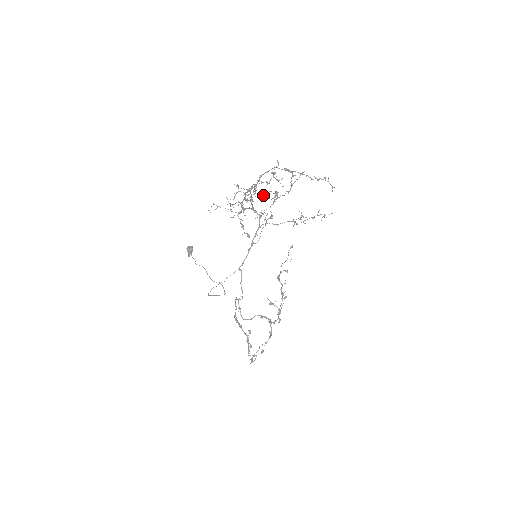
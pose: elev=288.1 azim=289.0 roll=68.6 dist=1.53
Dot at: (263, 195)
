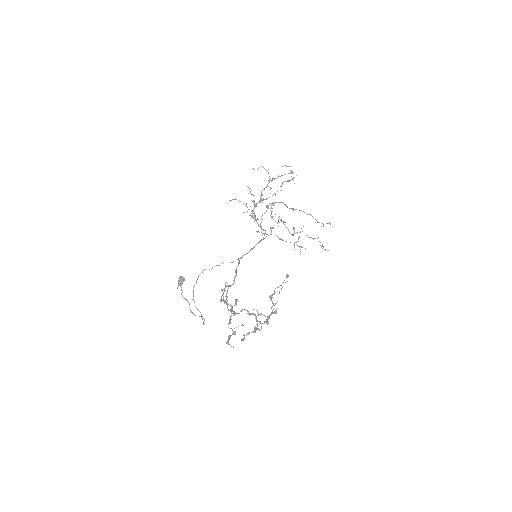
Dot at: occluded
